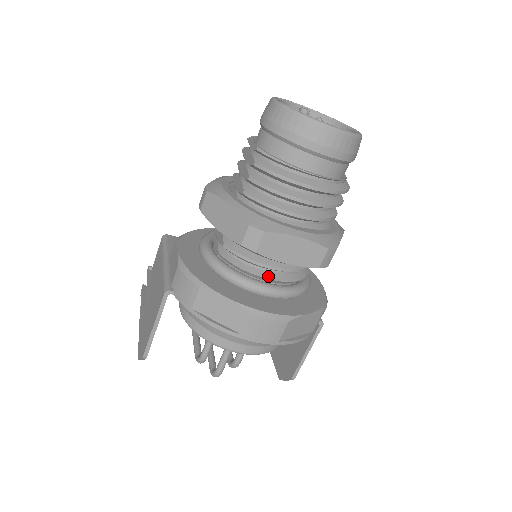
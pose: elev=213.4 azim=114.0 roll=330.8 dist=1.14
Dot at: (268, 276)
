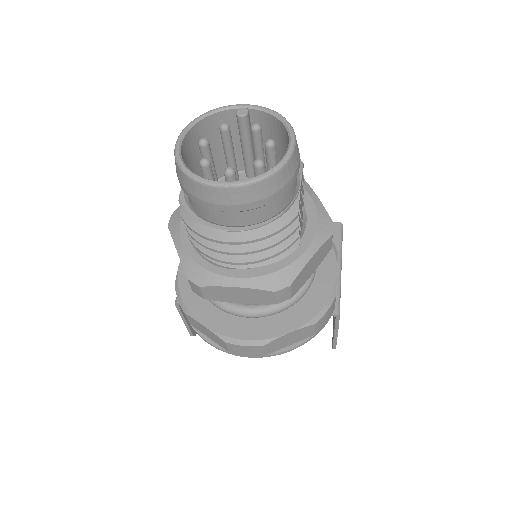
Dot at: occluded
